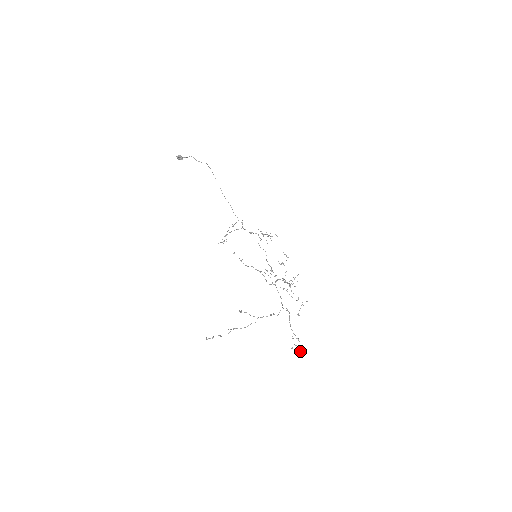
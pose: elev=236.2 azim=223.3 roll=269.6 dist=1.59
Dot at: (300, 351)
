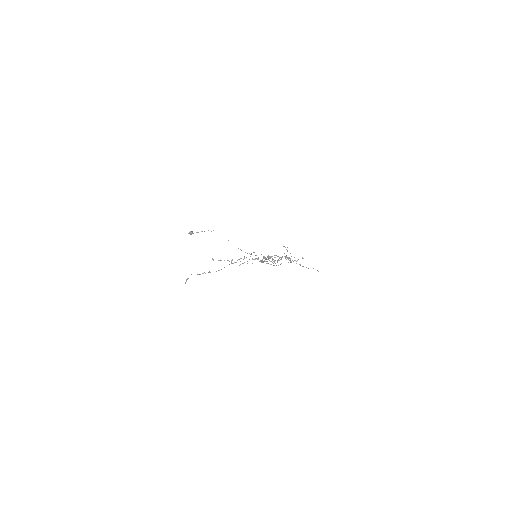
Dot at: occluded
